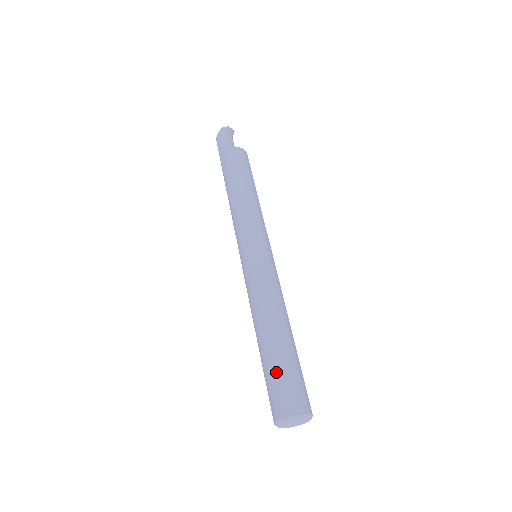
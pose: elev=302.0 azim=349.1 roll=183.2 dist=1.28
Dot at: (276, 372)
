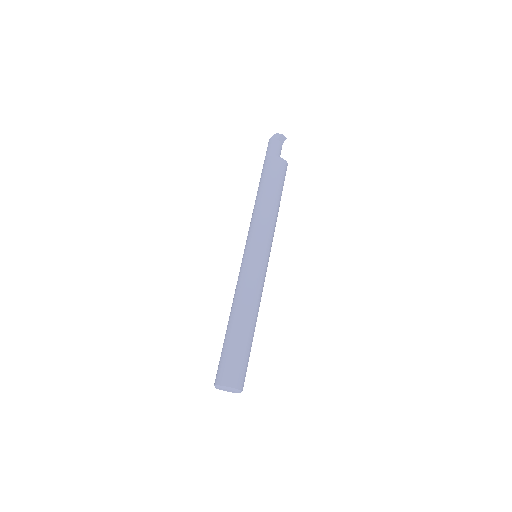
Dot at: (227, 351)
